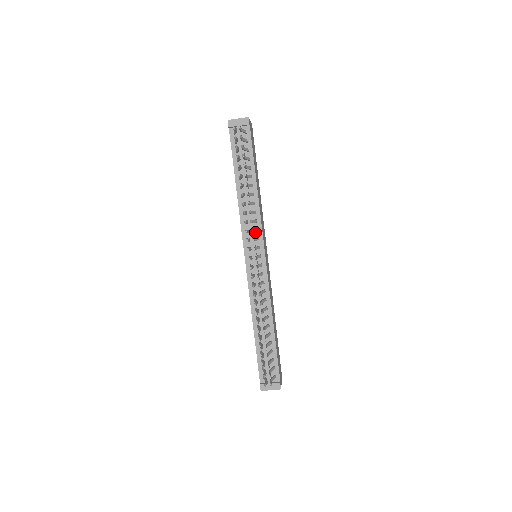
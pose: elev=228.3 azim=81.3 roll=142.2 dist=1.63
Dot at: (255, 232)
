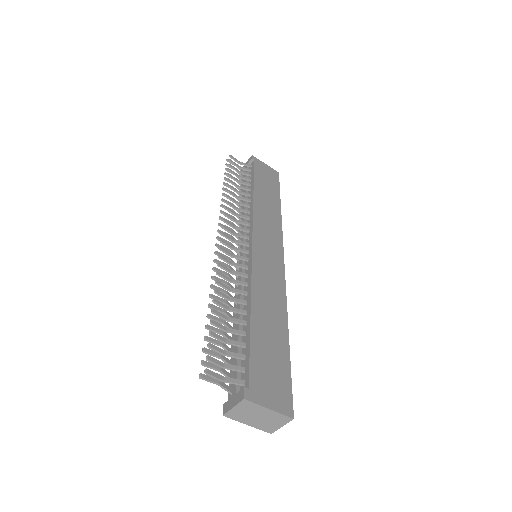
Dot at: (247, 228)
